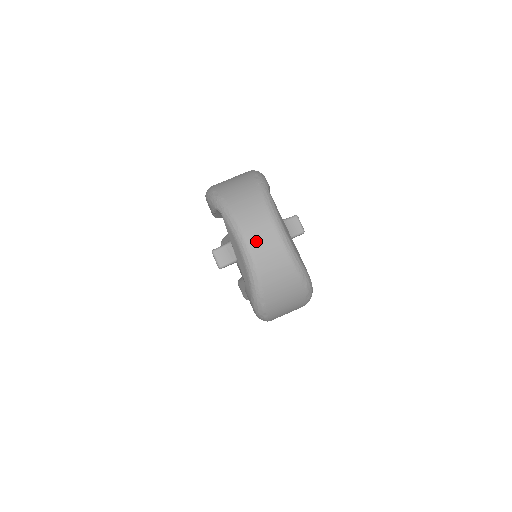
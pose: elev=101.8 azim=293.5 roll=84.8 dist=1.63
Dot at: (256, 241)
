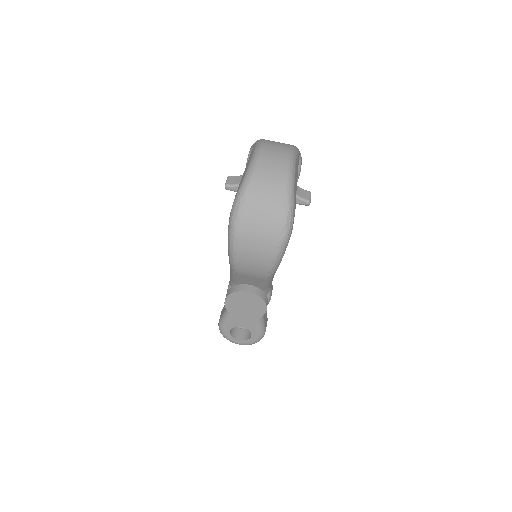
Dot at: (269, 152)
